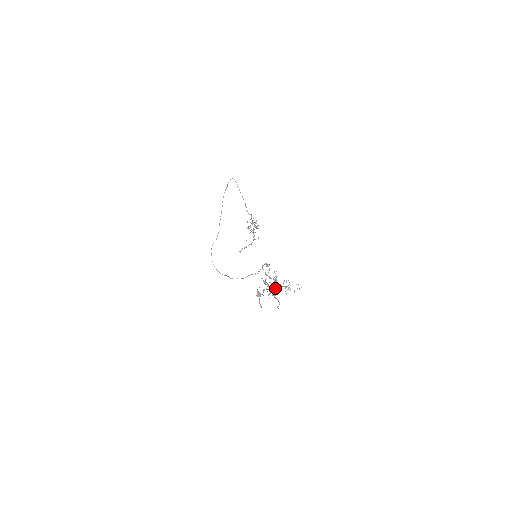
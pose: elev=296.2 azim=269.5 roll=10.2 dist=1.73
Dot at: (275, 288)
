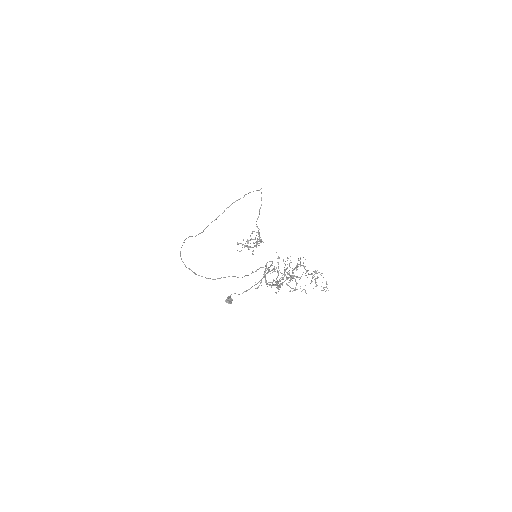
Dot at: (282, 282)
